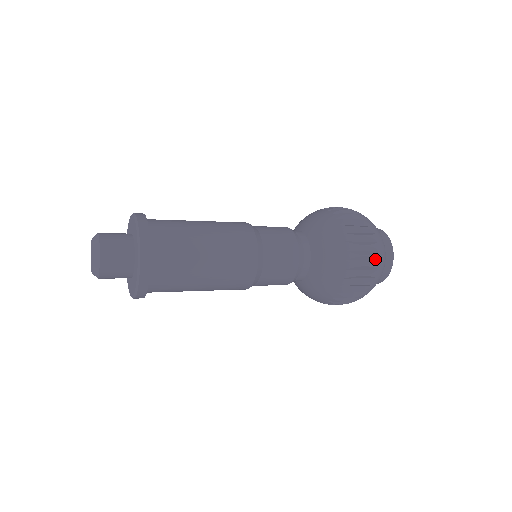
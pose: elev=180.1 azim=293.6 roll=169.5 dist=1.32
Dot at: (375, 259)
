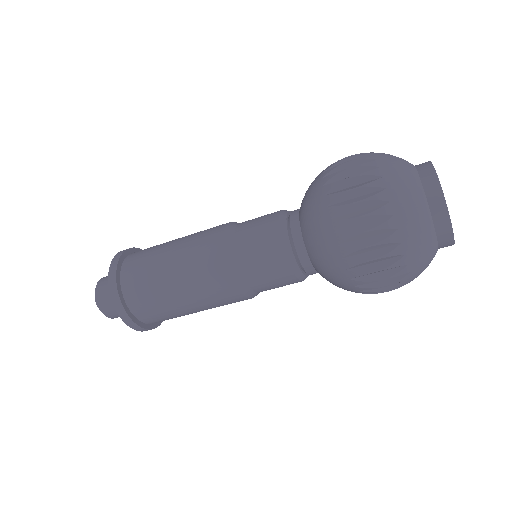
Dot at: (384, 216)
